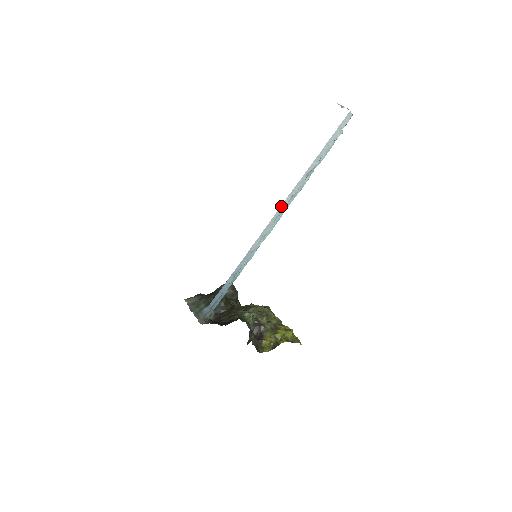
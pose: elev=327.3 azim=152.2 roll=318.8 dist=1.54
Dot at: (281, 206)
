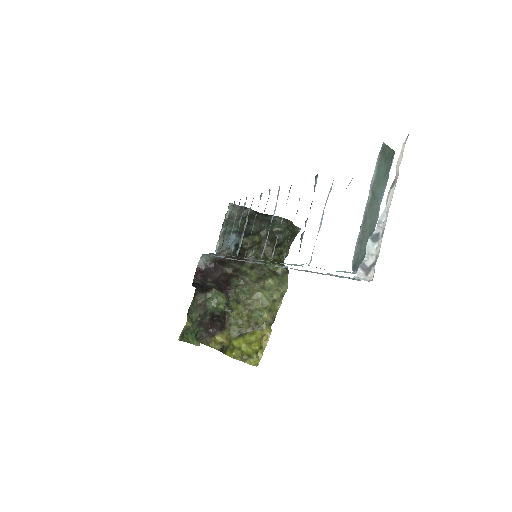
Dot at: occluded
